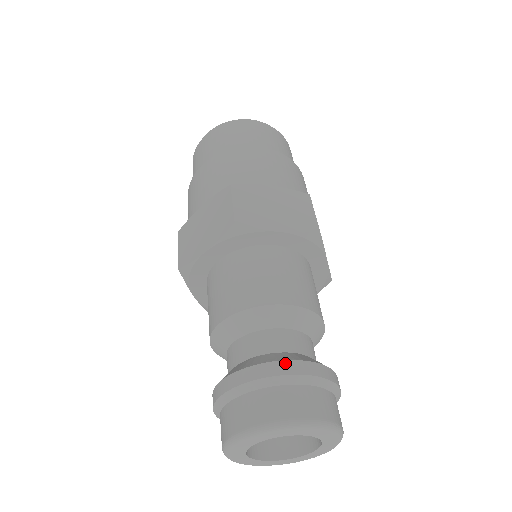
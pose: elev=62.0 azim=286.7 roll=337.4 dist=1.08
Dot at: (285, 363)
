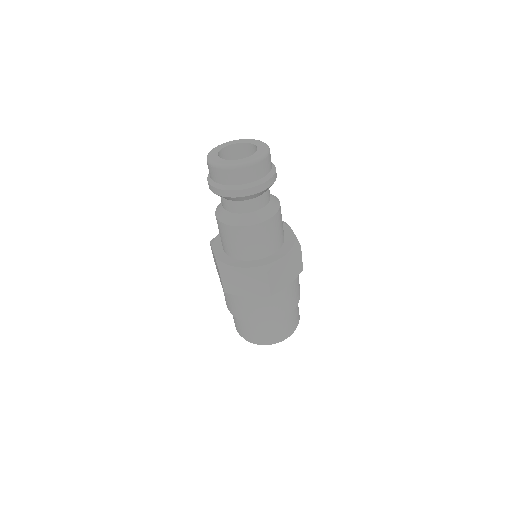
Dot at: occluded
